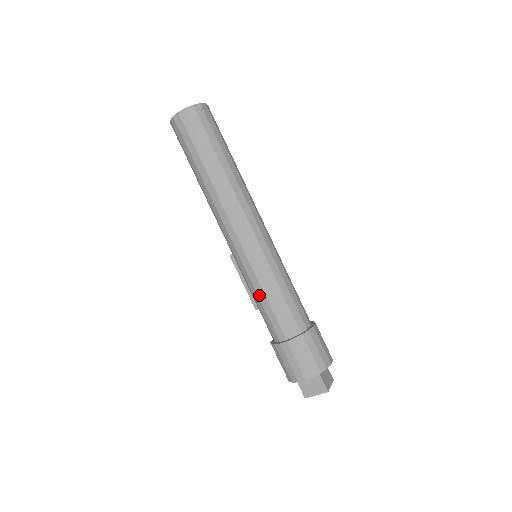
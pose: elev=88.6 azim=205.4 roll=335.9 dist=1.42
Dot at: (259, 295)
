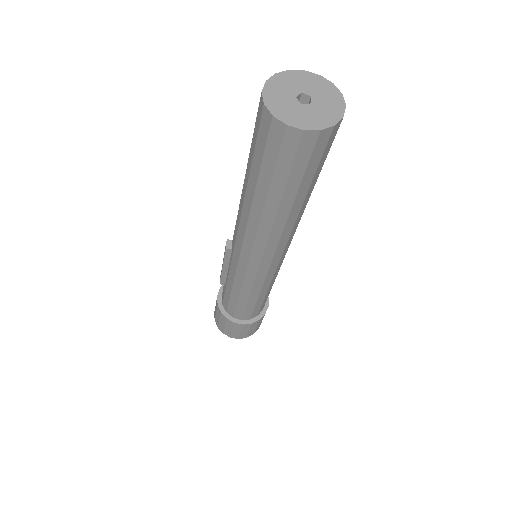
Dot at: (241, 296)
